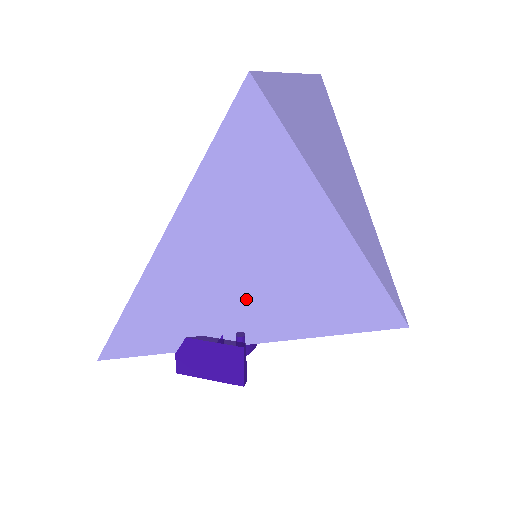
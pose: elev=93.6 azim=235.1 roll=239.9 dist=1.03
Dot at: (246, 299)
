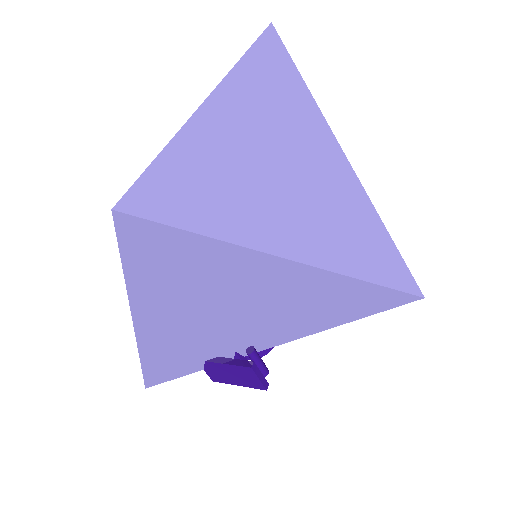
Dot at: (239, 329)
